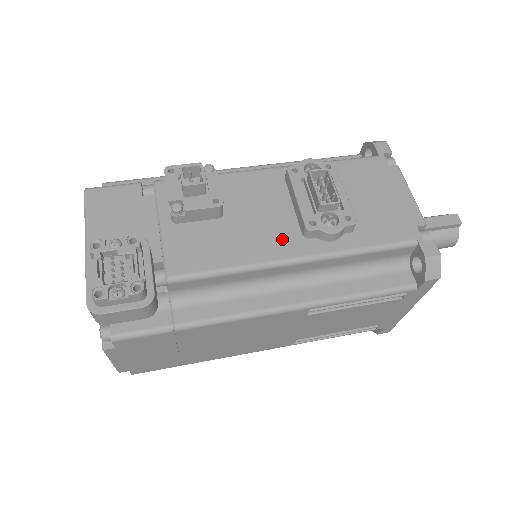
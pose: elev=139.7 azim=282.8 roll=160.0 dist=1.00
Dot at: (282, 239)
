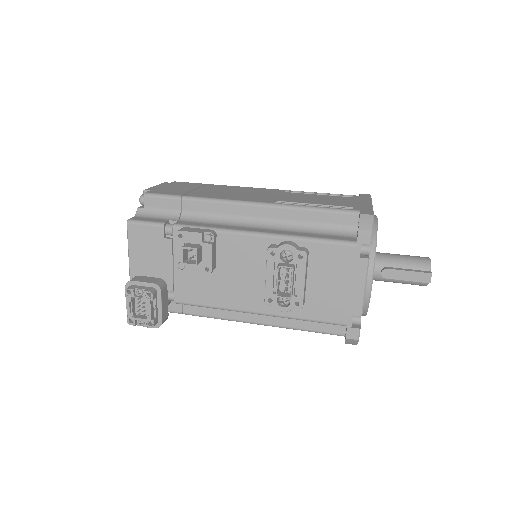
Dot at: (251, 297)
